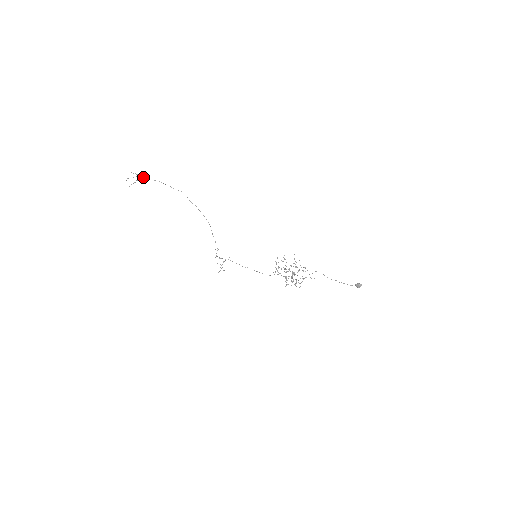
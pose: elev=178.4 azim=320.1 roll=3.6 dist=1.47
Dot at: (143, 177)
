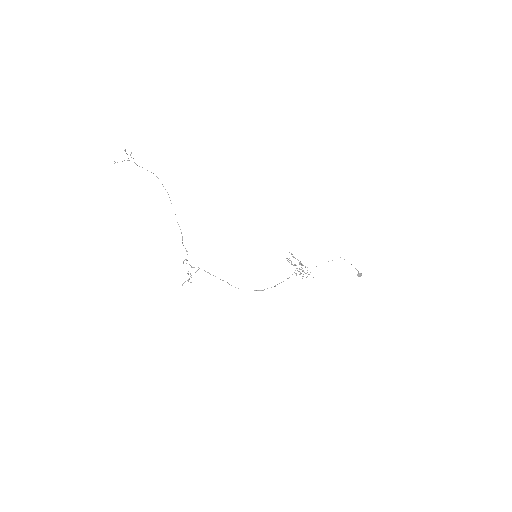
Dot at: occluded
